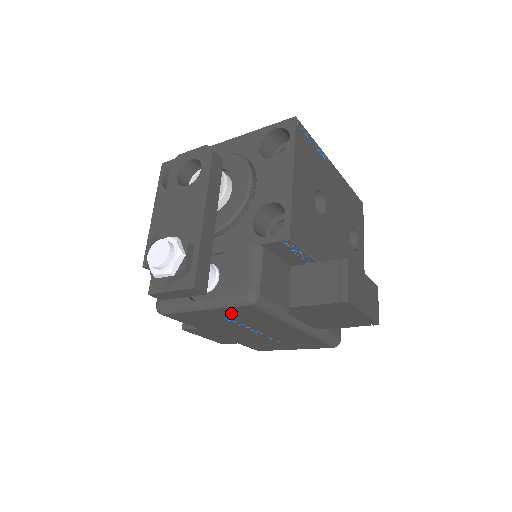
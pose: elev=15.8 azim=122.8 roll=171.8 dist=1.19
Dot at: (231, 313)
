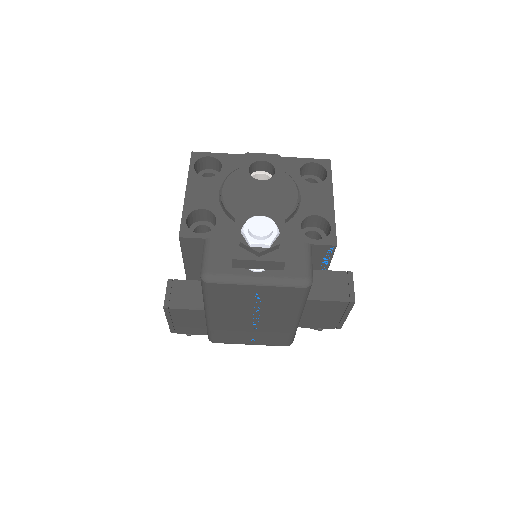
Dot at: (274, 293)
